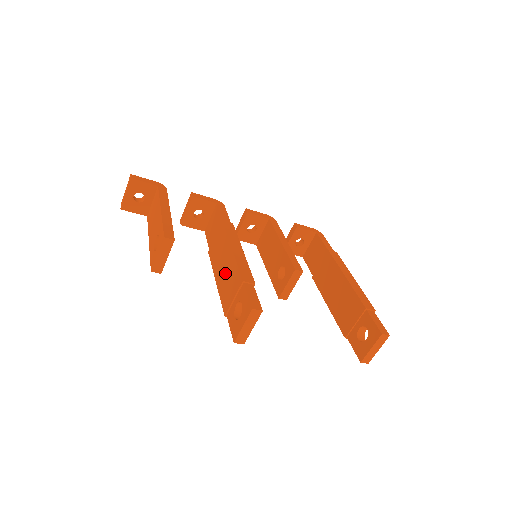
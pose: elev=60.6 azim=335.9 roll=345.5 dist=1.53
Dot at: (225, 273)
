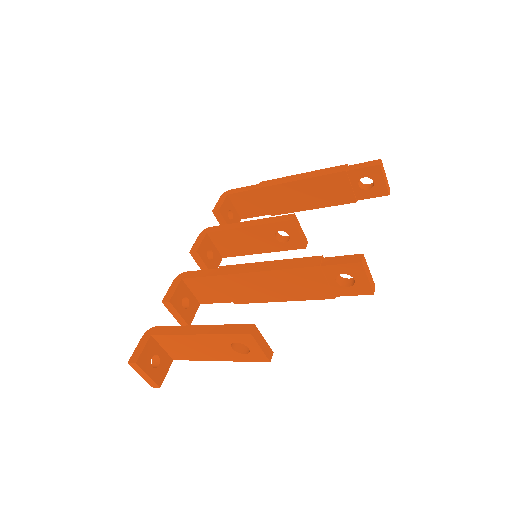
Dot at: (286, 287)
